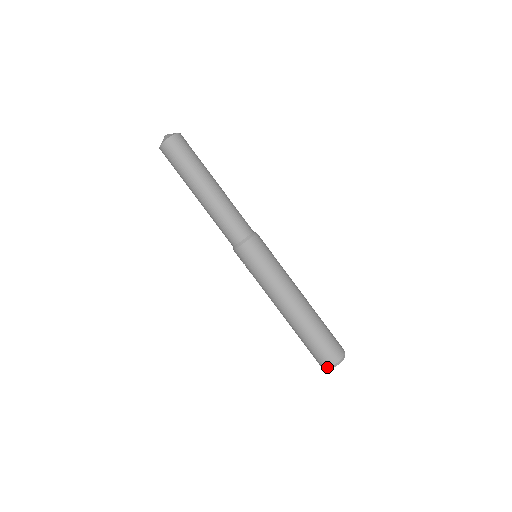
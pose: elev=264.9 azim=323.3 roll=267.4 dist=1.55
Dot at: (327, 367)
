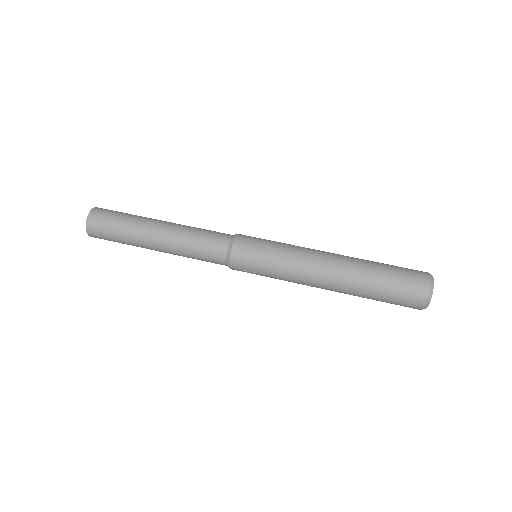
Dot at: (425, 299)
